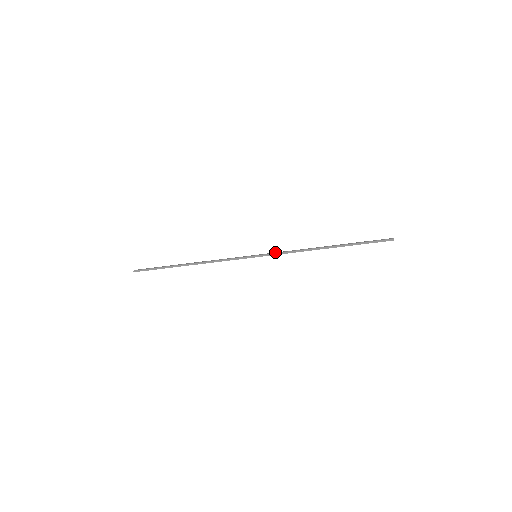
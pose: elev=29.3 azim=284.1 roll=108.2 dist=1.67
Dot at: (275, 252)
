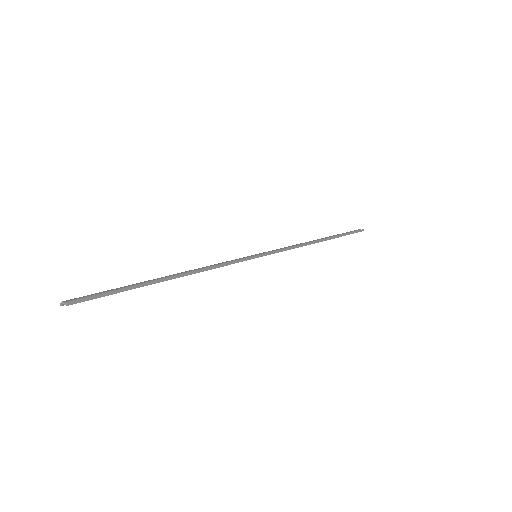
Dot at: occluded
